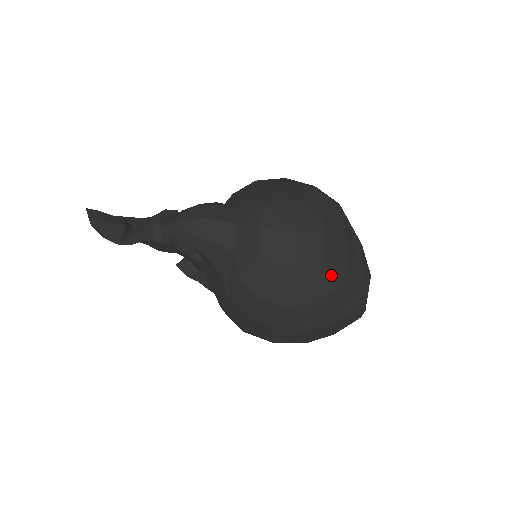
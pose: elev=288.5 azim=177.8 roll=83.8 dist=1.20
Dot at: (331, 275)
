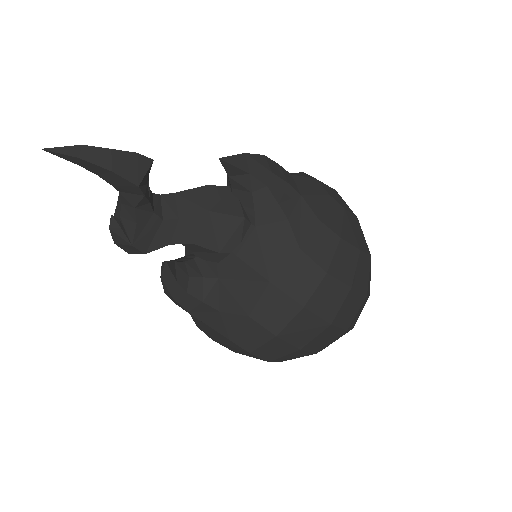
Dot at: occluded
